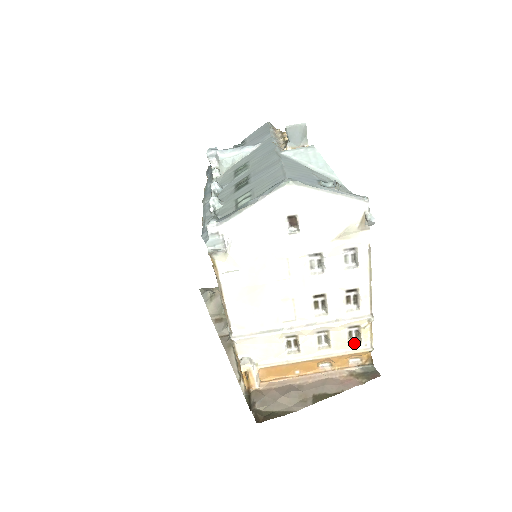
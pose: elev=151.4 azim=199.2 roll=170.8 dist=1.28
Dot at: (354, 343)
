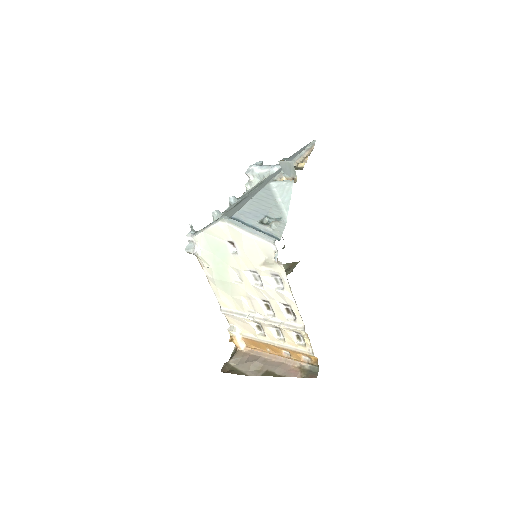
Dot at: (301, 345)
